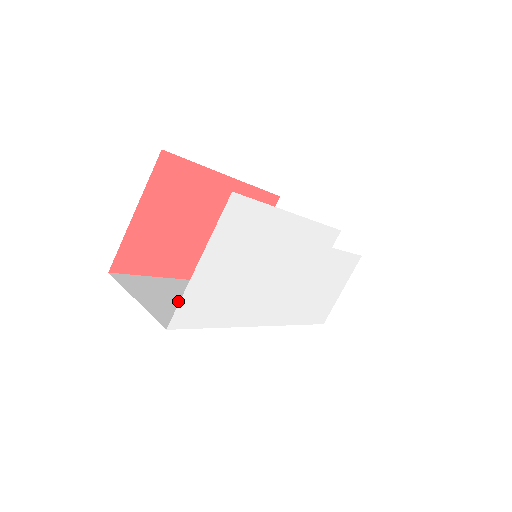
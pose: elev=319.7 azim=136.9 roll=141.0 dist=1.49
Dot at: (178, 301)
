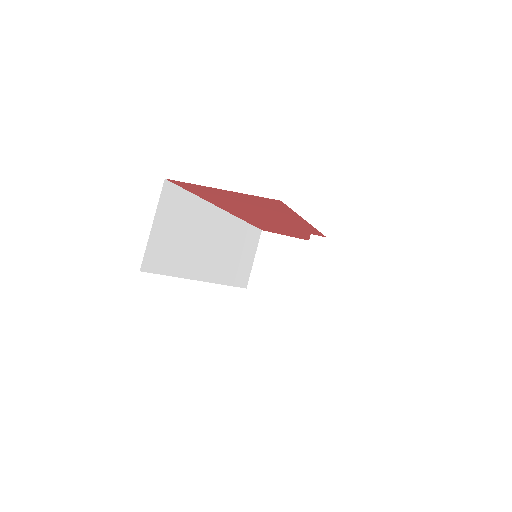
Dot at: (179, 235)
